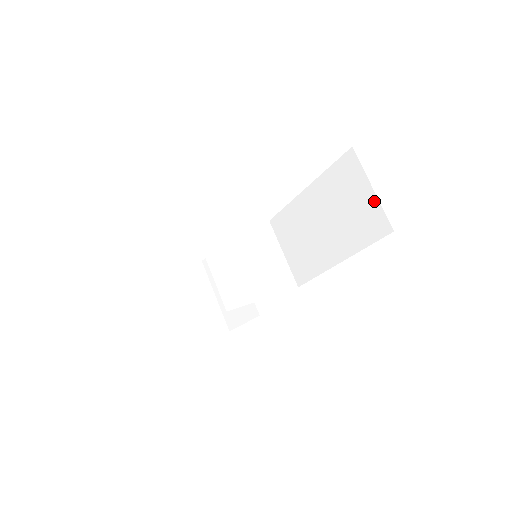
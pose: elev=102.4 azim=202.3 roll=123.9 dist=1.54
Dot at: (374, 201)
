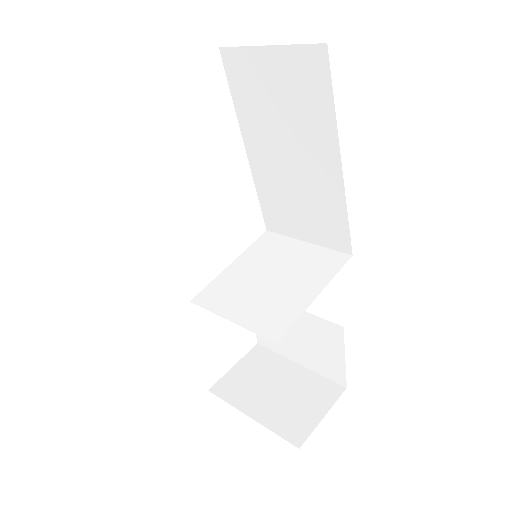
Dot at: (282, 53)
